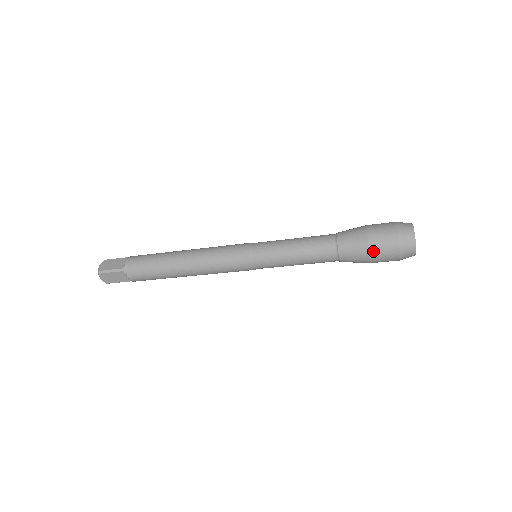
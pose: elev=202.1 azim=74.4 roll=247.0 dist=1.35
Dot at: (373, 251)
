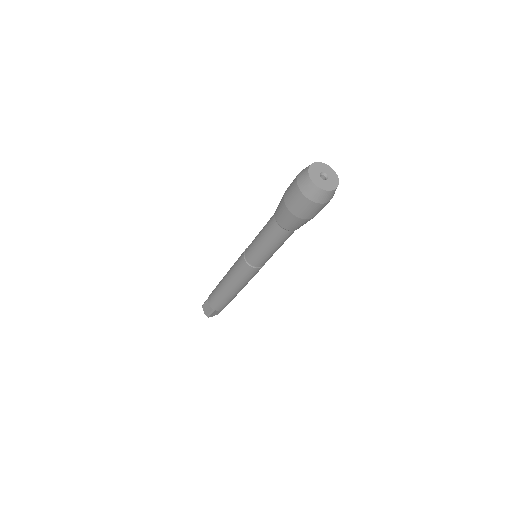
Dot at: (305, 217)
